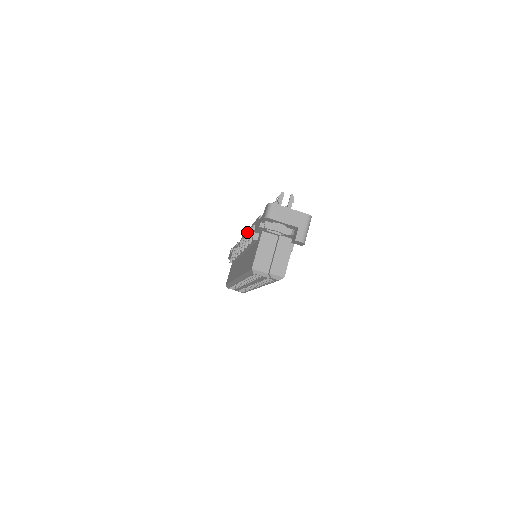
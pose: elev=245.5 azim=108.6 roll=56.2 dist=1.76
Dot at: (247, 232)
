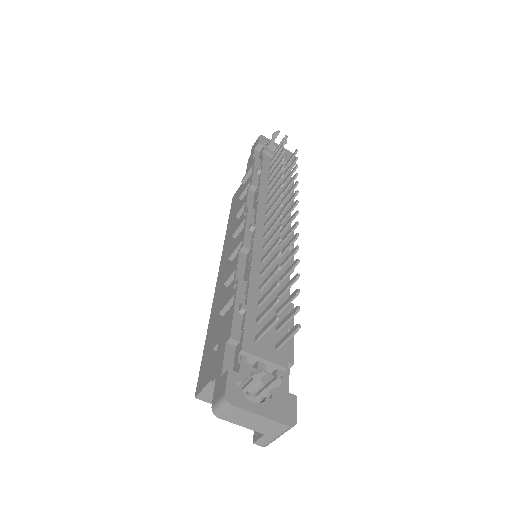
Dot at: (242, 248)
